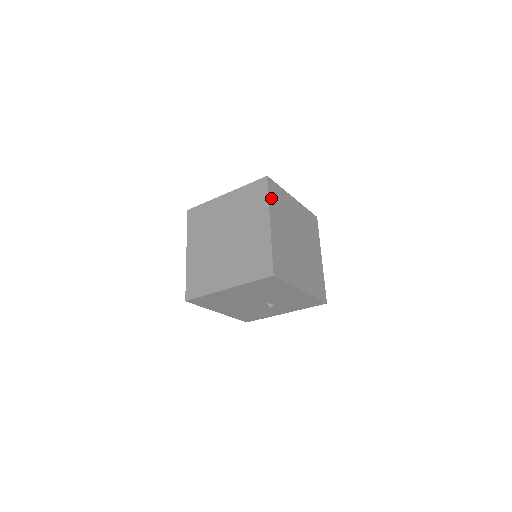
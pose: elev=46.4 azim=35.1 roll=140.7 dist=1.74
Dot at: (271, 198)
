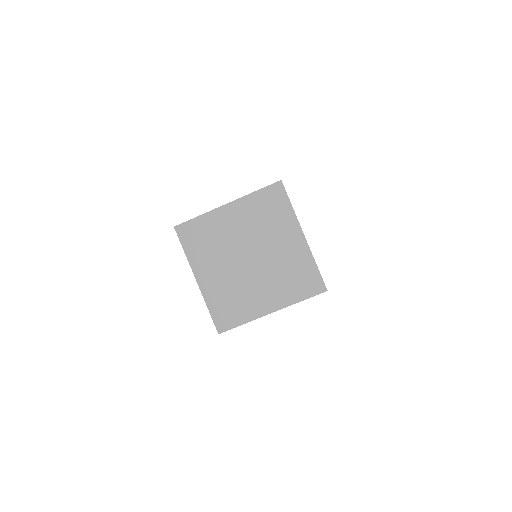
Dot at: (291, 205)
